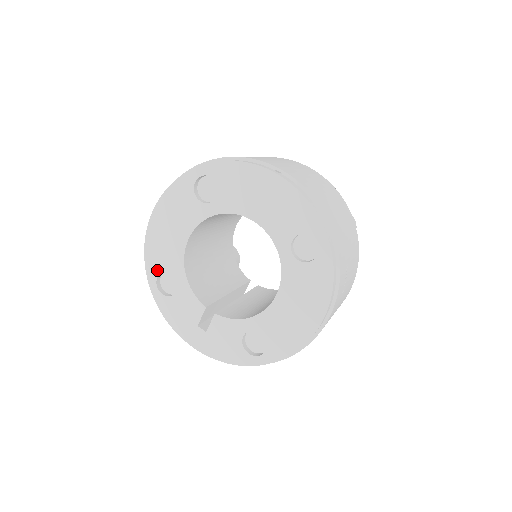
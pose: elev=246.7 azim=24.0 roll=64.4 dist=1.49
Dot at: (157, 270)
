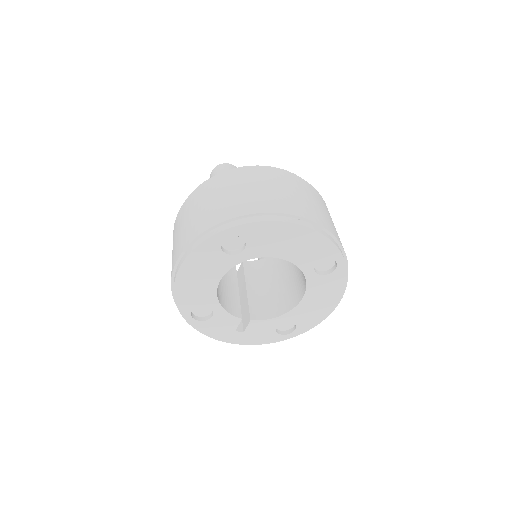
Dot at: (190, 307)
